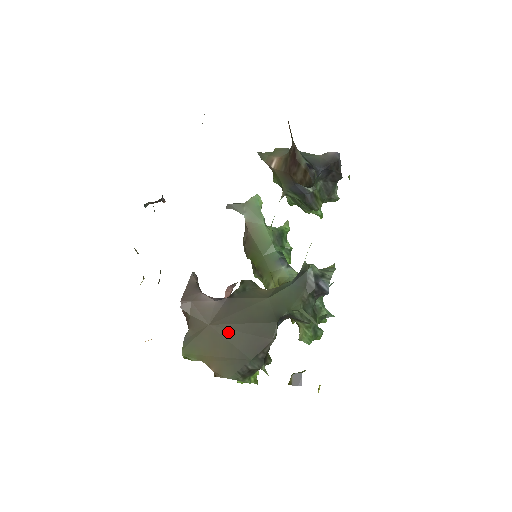
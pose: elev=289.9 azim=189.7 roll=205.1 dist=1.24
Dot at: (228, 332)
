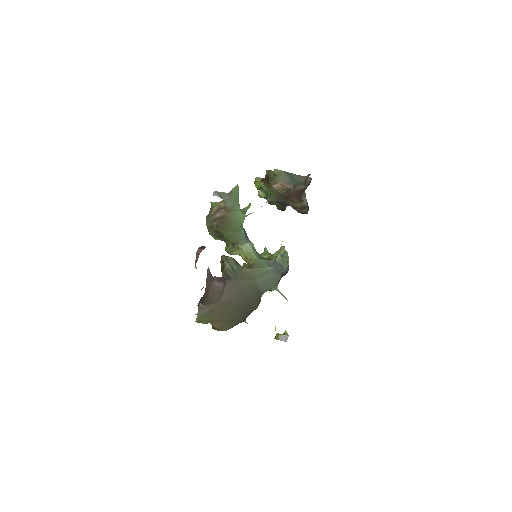
Dot at: (232, 306)
